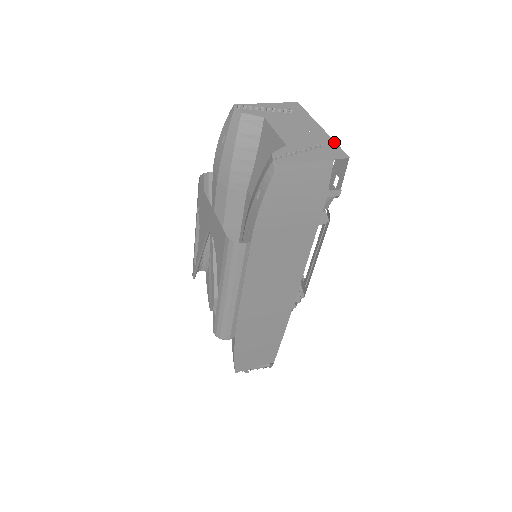
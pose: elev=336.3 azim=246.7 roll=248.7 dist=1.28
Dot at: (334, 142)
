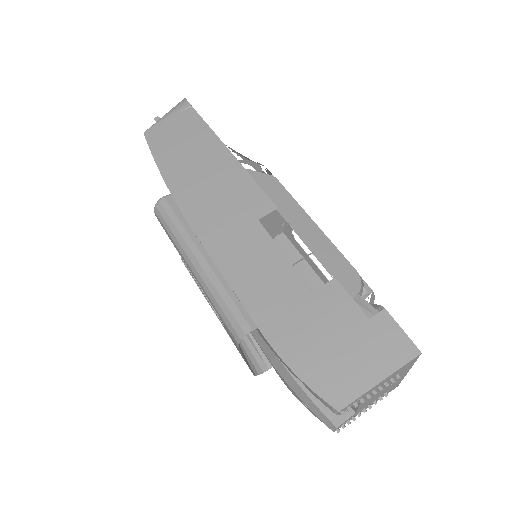
Dot at: occluded
